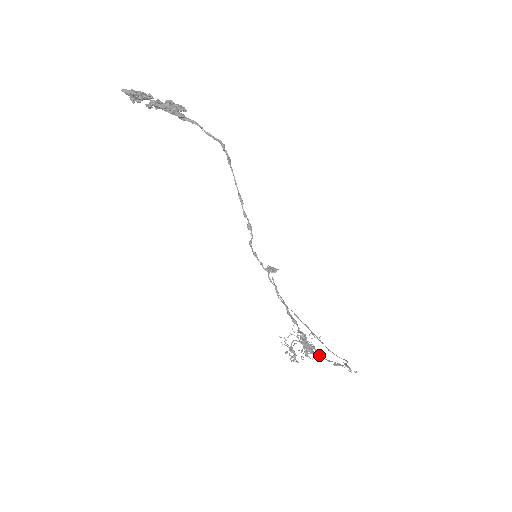
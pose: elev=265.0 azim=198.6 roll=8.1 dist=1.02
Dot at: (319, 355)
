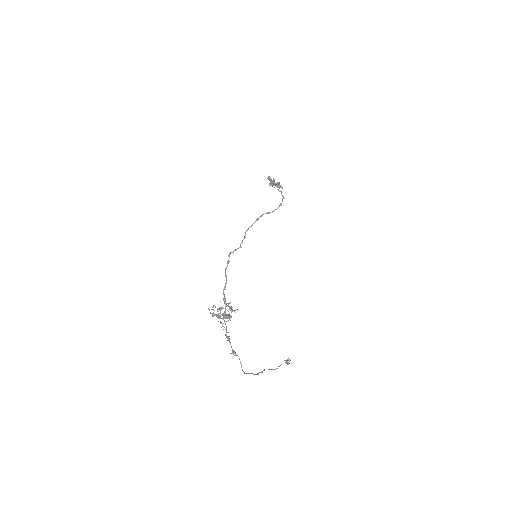
Dot at: (224, 314)
